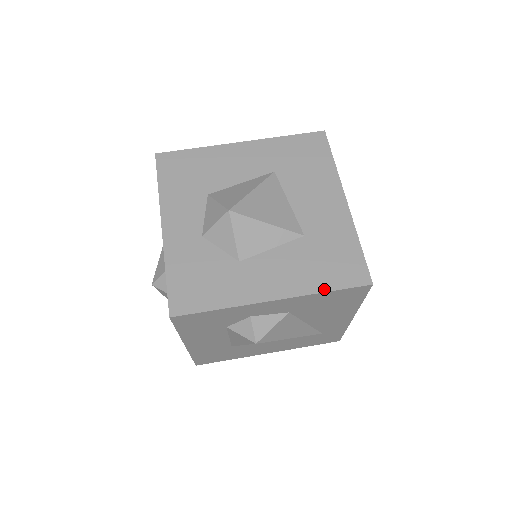
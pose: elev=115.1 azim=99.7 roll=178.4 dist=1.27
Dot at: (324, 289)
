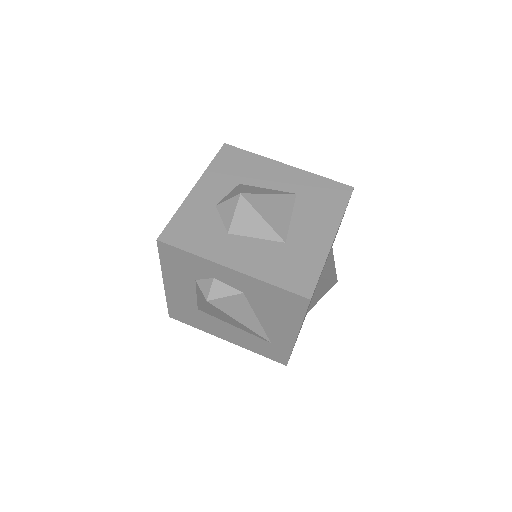
Dot at: (273, 282)
